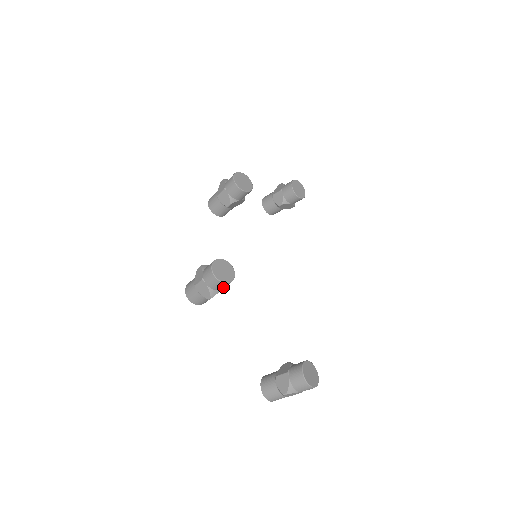
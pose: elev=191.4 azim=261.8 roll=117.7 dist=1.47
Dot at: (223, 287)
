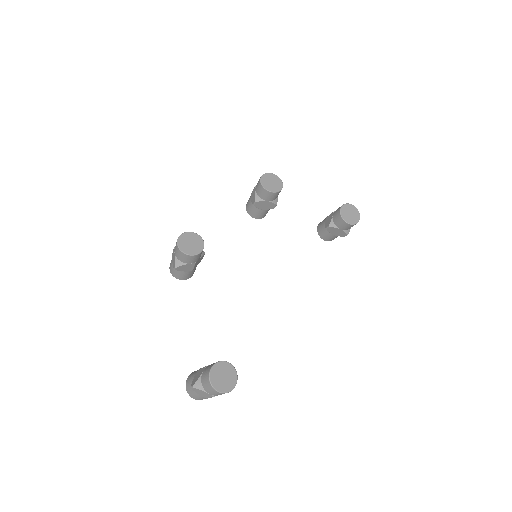
Dot at: (187, 260)
